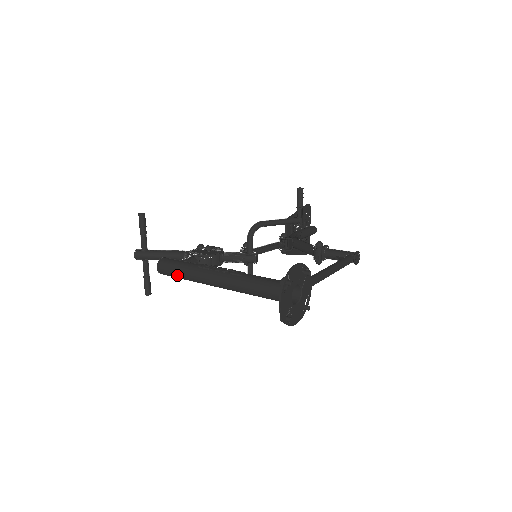
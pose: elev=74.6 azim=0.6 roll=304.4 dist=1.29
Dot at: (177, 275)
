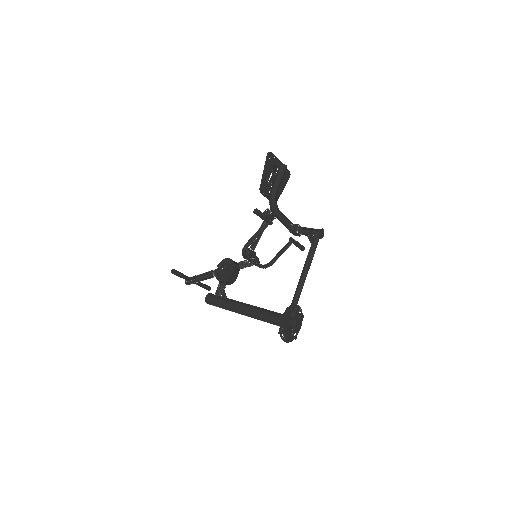
Dot at: occluded
